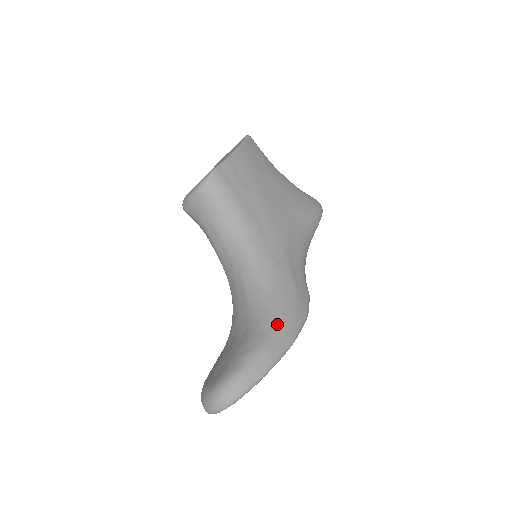
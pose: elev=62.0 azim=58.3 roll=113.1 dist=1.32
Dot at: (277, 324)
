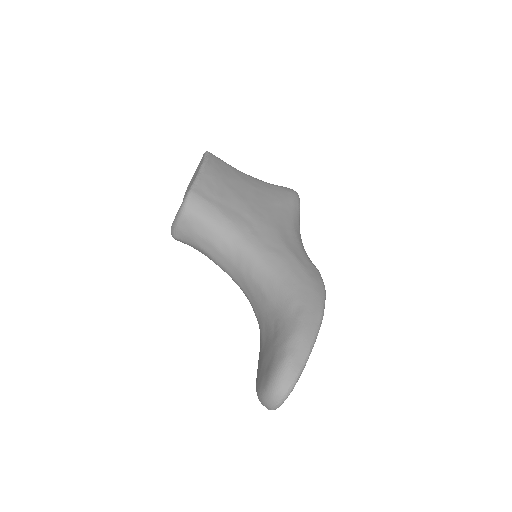
Dot at: (302, 305)
